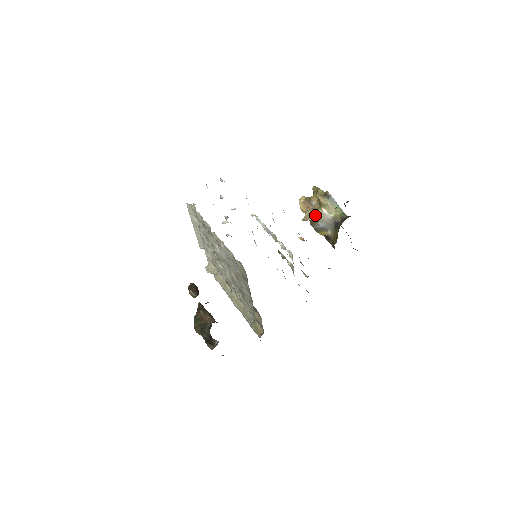
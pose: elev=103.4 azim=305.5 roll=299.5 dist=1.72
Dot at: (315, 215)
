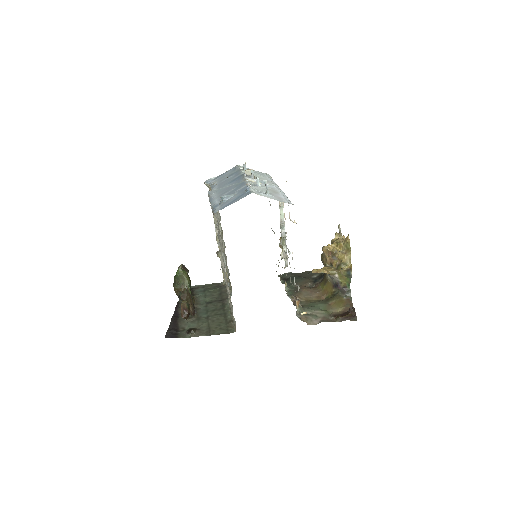
Dot at: (327, 273)
